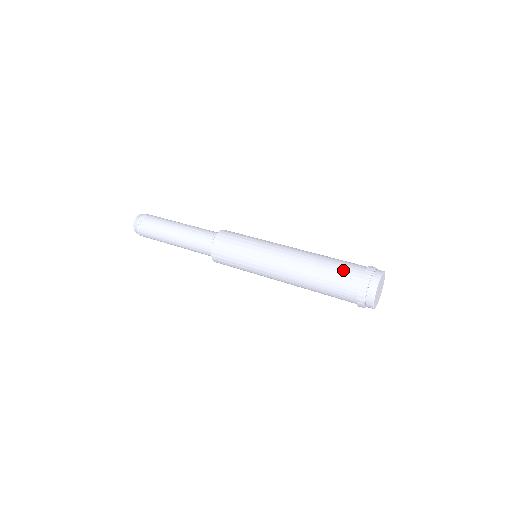
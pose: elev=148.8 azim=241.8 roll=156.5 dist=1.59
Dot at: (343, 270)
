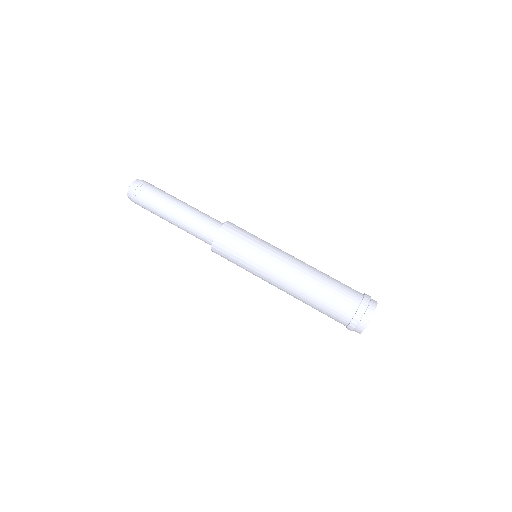
Dot at: (342, 295)
